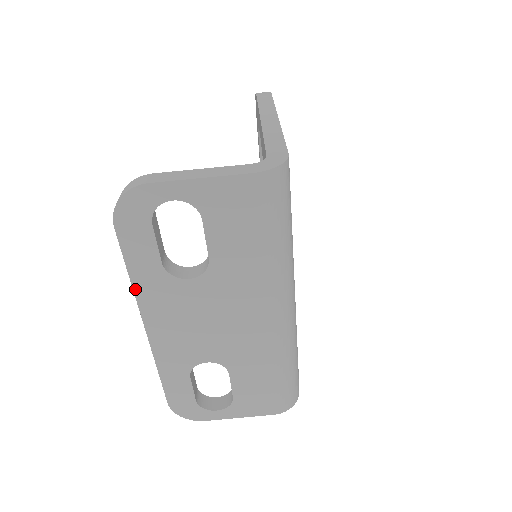
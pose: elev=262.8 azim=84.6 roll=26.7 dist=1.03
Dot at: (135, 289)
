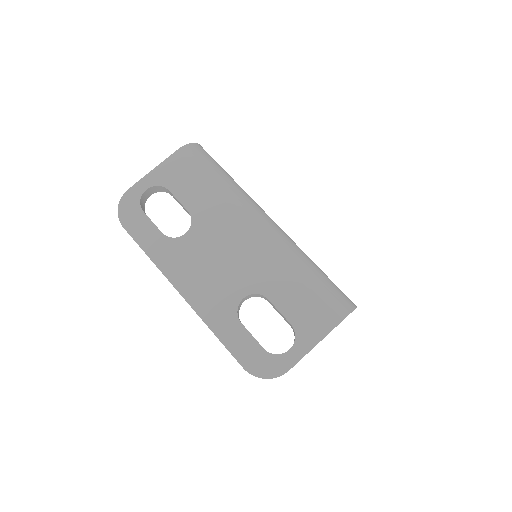
Dot at: (156, 264)
